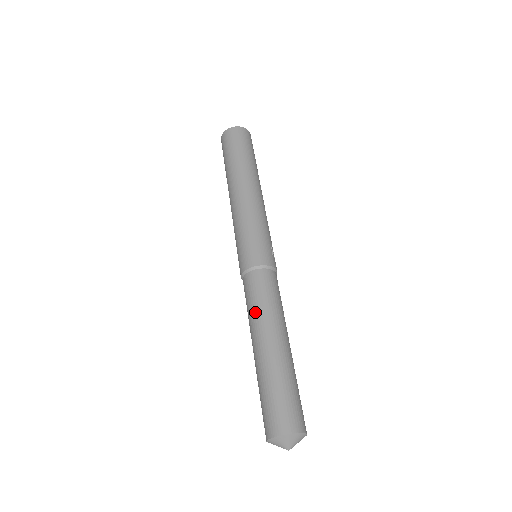
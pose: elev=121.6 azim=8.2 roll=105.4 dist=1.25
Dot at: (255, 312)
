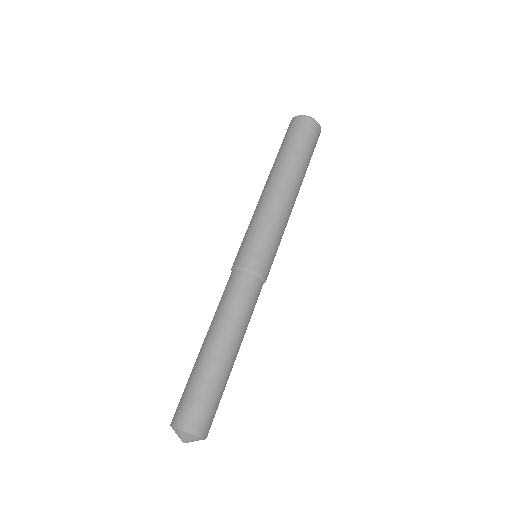
Dot at: (233, 313)
